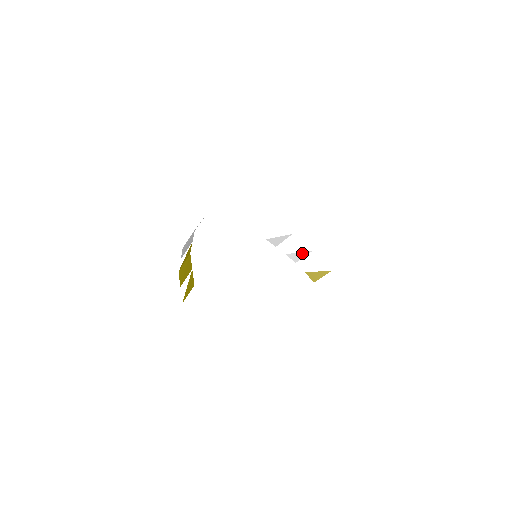
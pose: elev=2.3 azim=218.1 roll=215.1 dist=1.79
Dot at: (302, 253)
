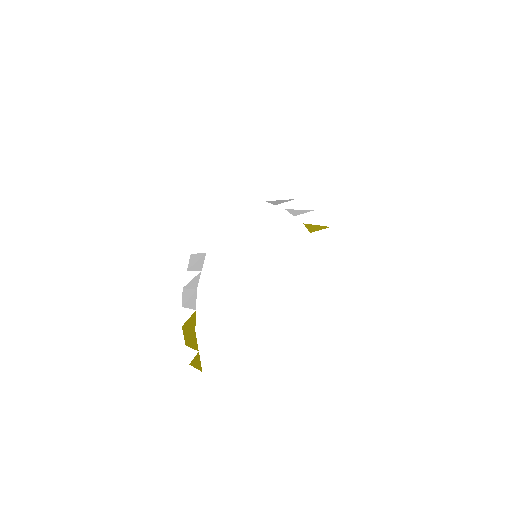
Dot at: (303, 210)
